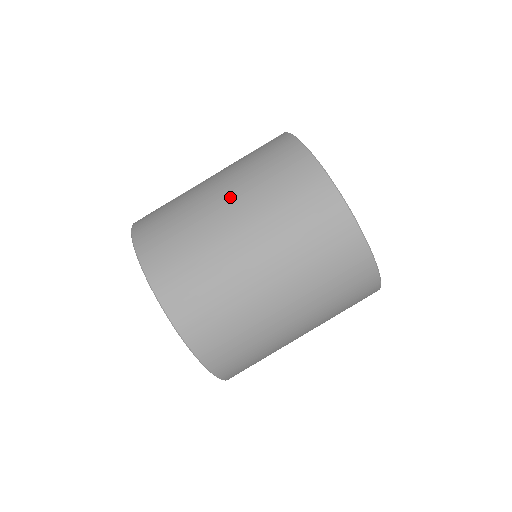
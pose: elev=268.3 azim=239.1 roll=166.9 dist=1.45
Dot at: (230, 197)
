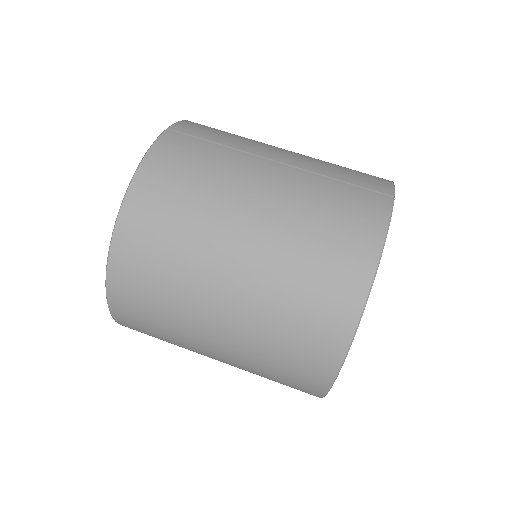
Dot at: (259, 231)
